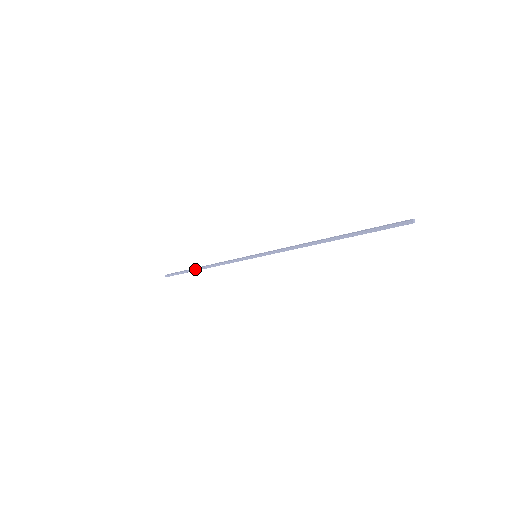
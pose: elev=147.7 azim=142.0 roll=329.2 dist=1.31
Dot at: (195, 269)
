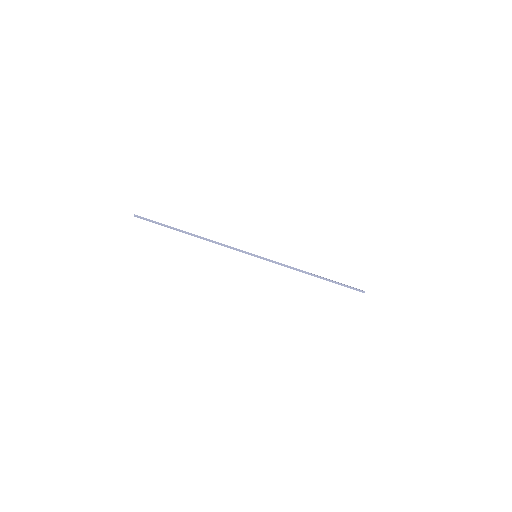
Dot at: (184, 231)
